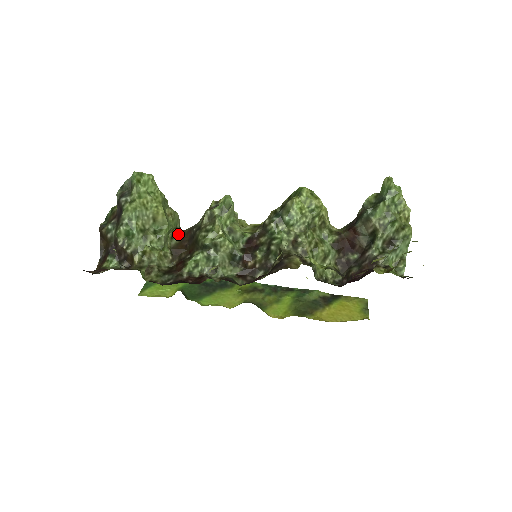
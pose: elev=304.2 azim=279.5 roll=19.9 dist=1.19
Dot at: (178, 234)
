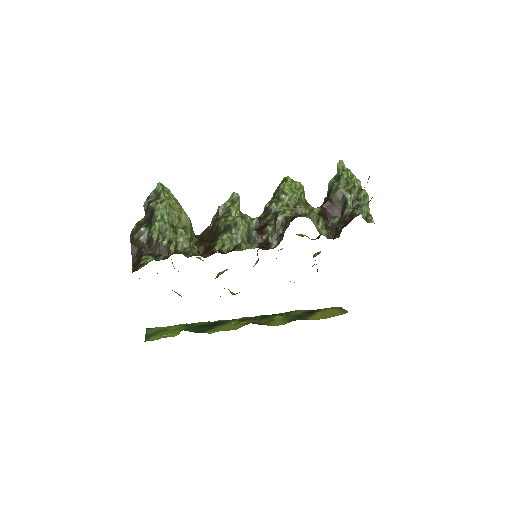
Dot at: (195, 237)
